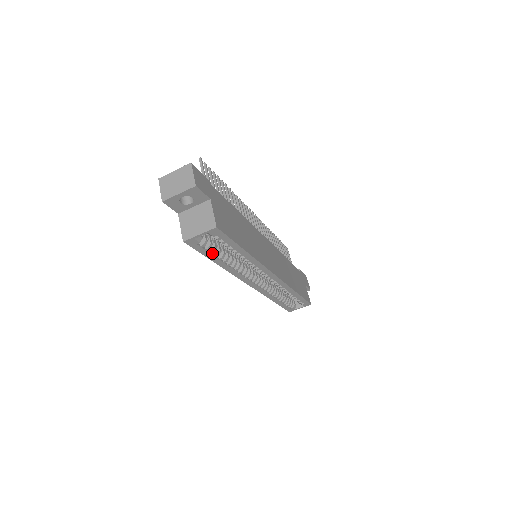
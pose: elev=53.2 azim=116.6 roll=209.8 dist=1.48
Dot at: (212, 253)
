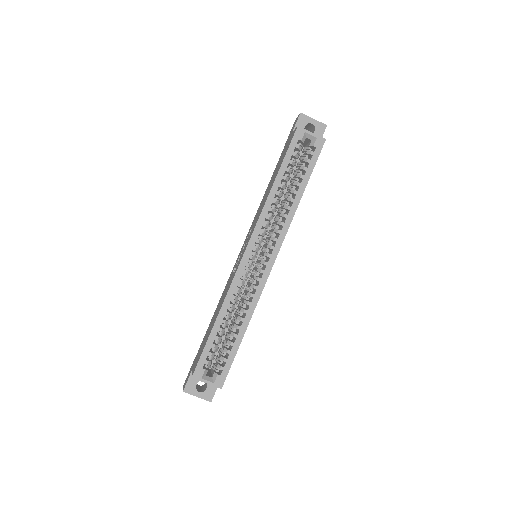
Dot at: (290, 163)
